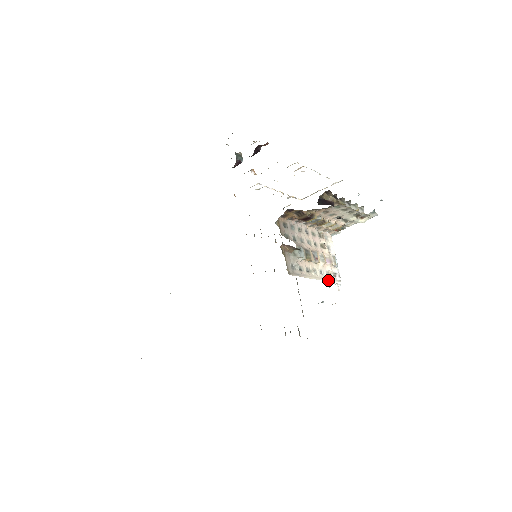
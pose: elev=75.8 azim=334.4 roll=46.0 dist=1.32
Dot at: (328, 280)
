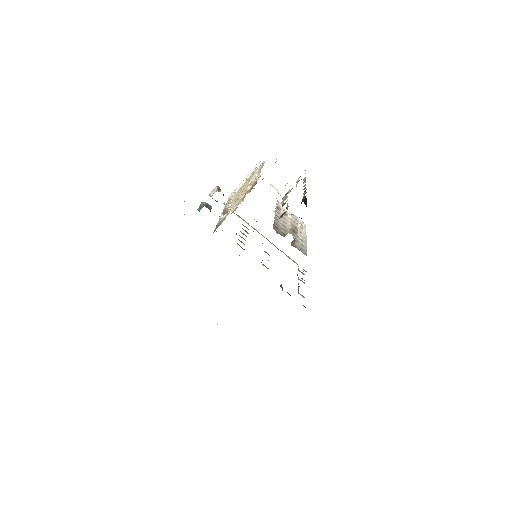
Dot at: occluded
